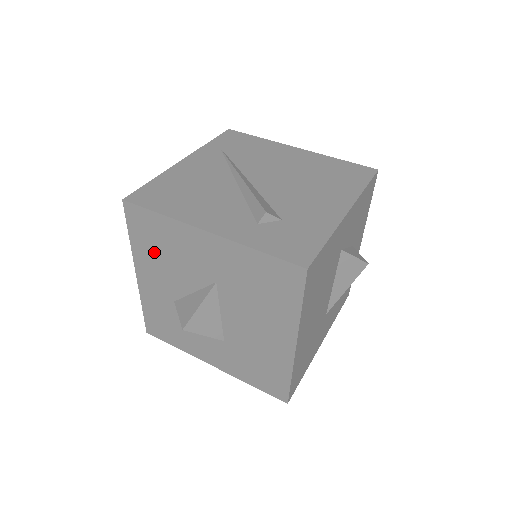
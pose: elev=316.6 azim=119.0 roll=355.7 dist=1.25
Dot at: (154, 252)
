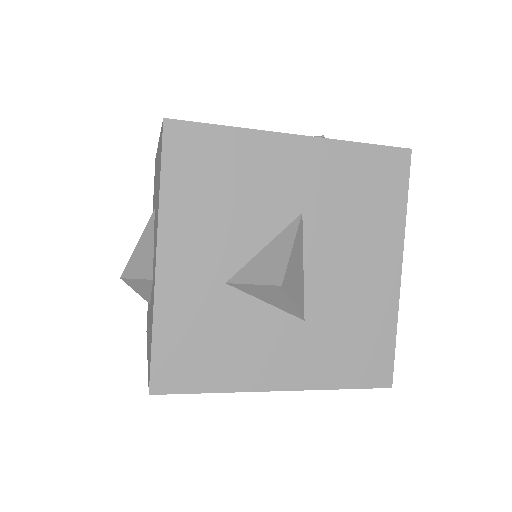
Dot at: (204, 197)
